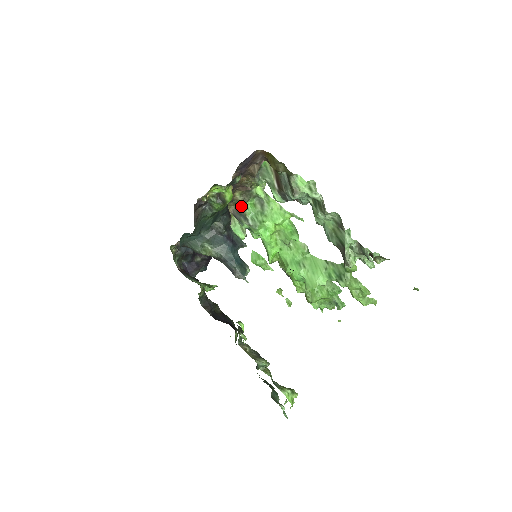
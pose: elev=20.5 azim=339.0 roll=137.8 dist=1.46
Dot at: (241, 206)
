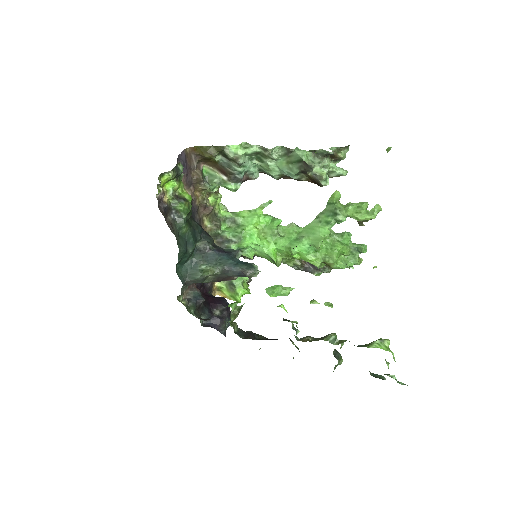
Dot at: (217, 233)
